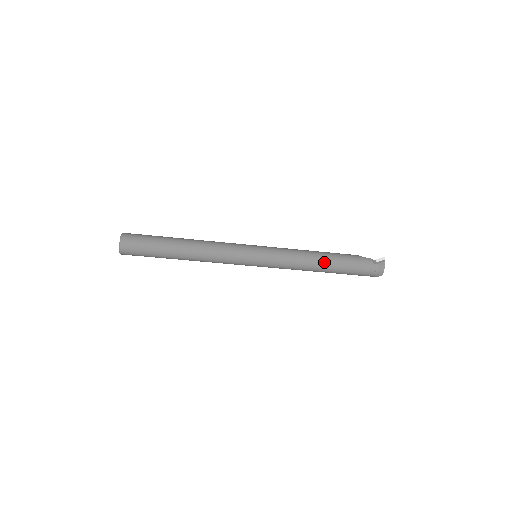
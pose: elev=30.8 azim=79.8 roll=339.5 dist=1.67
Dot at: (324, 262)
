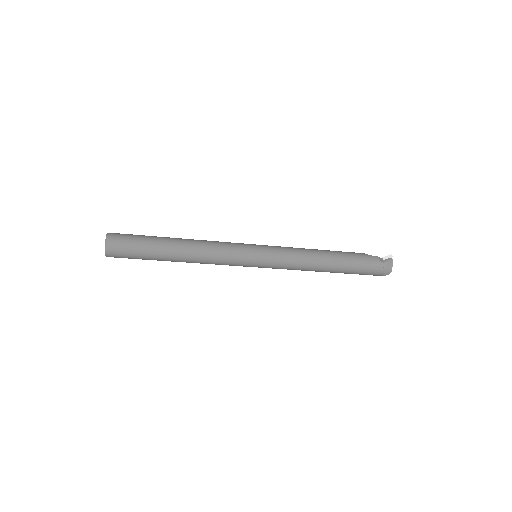
Dot at: (329, 261)
